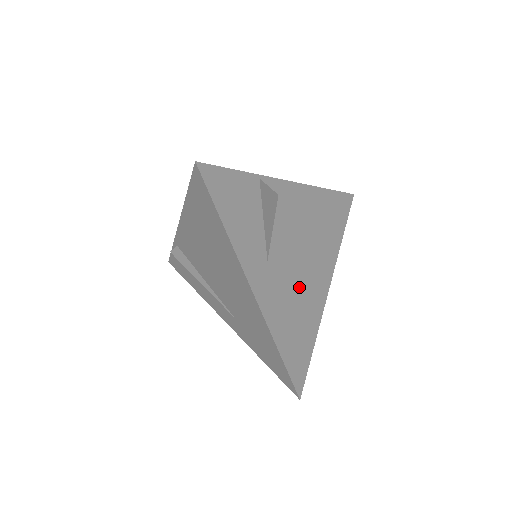
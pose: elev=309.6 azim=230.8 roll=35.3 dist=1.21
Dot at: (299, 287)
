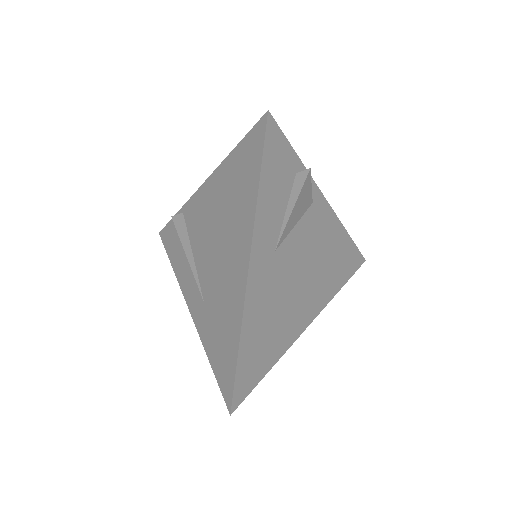
Dot at: (286, 301)
